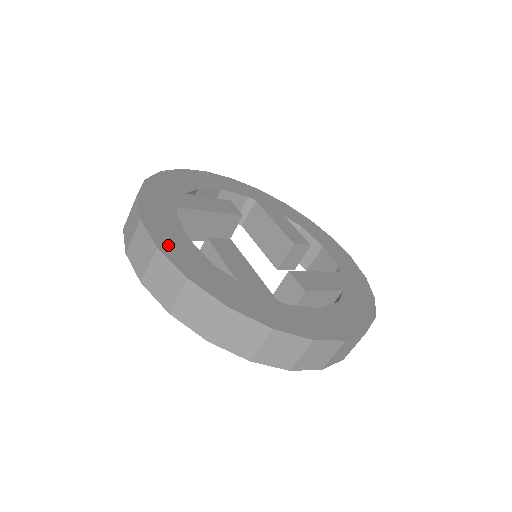
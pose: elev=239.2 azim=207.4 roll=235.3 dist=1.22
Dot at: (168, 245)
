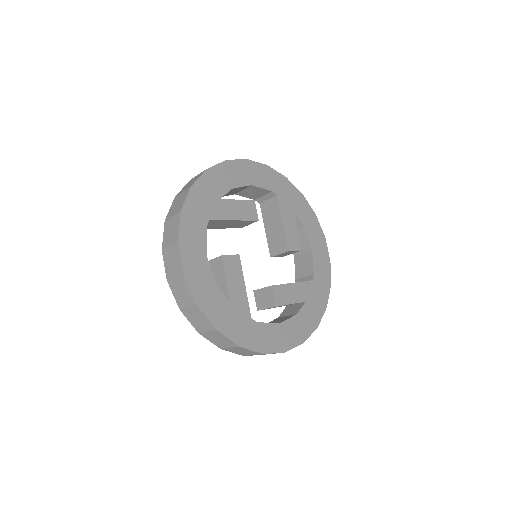
Dot at: (191, 270)
